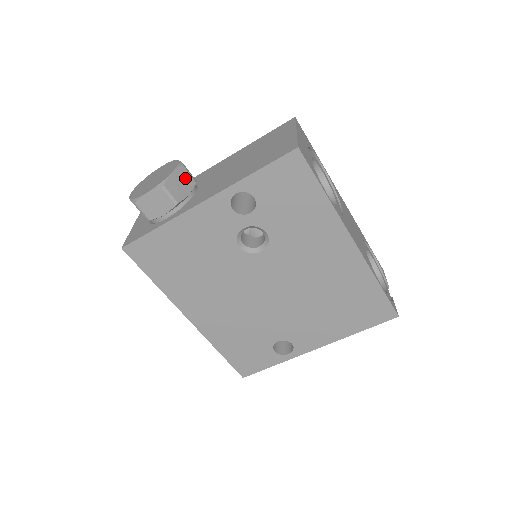
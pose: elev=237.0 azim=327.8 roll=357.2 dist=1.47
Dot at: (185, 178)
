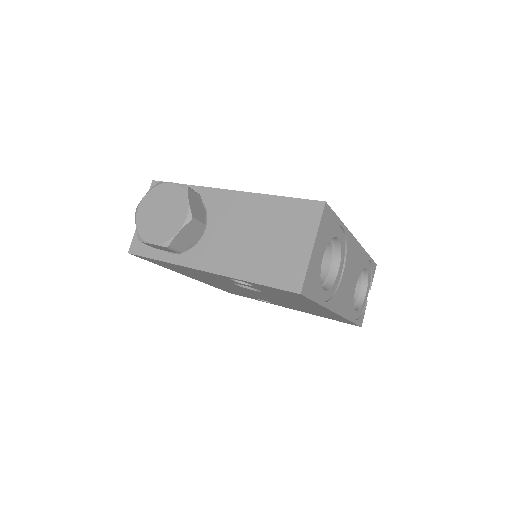
Dot at: (192, 230)
